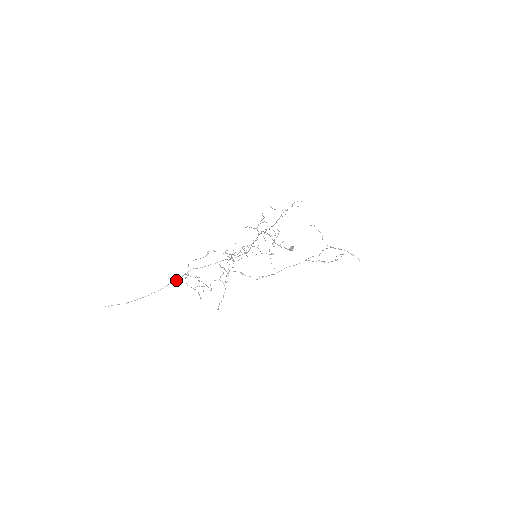
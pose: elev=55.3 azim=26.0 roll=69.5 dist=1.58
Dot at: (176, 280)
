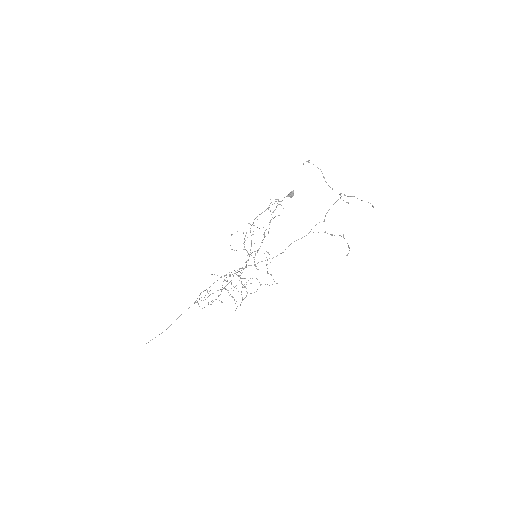
Dot at: occluded
